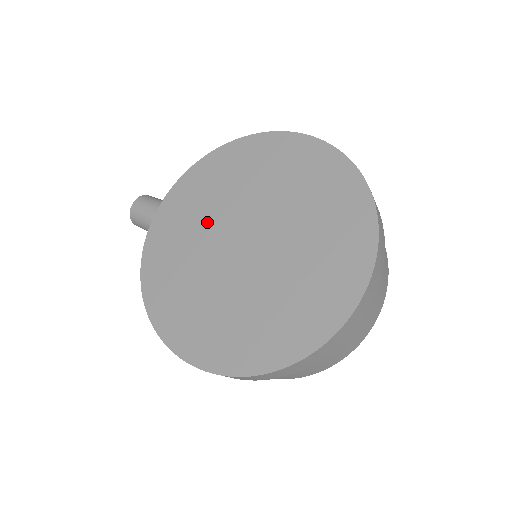
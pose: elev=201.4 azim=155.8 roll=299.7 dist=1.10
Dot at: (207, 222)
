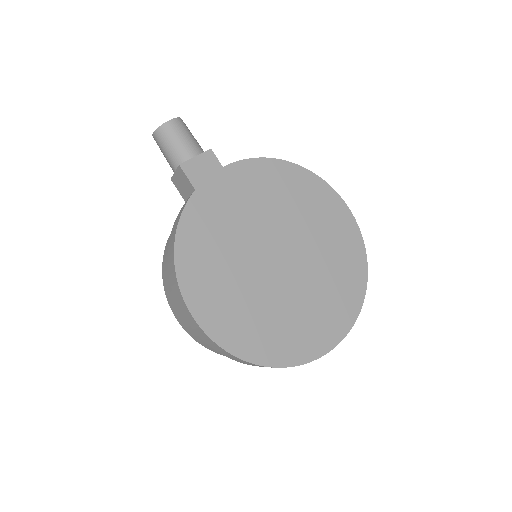
Dot at: (258, 217)
